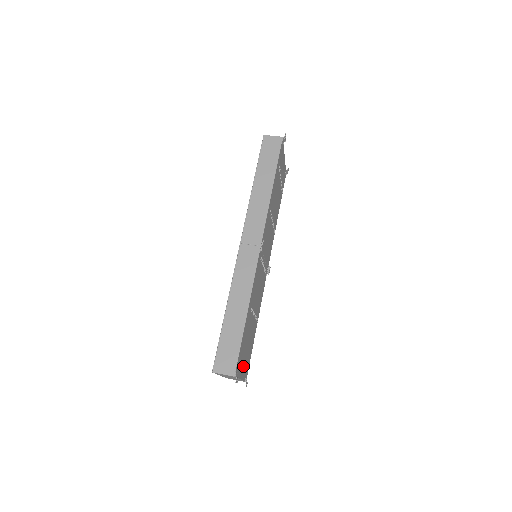
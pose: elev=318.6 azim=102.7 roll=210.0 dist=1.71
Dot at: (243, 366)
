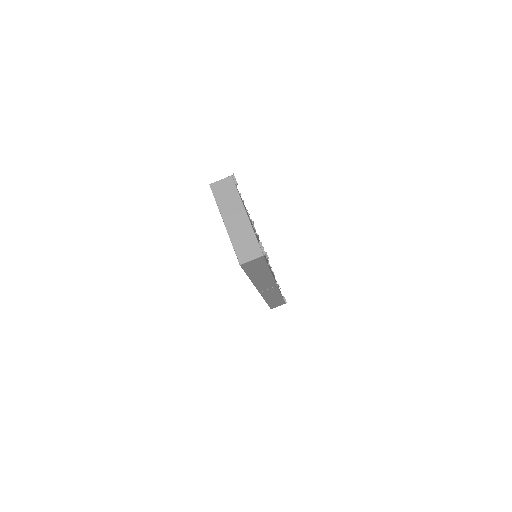
Dot at: occluded
